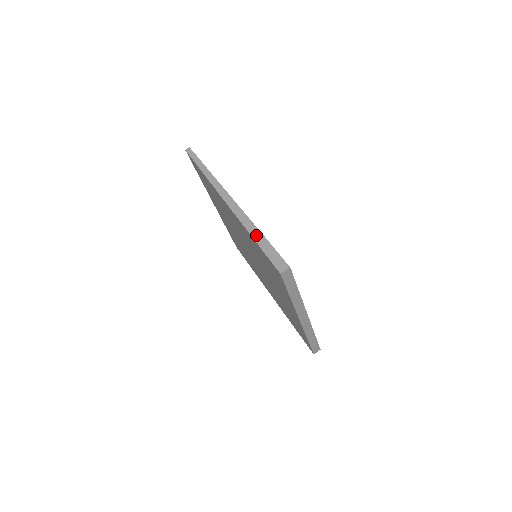
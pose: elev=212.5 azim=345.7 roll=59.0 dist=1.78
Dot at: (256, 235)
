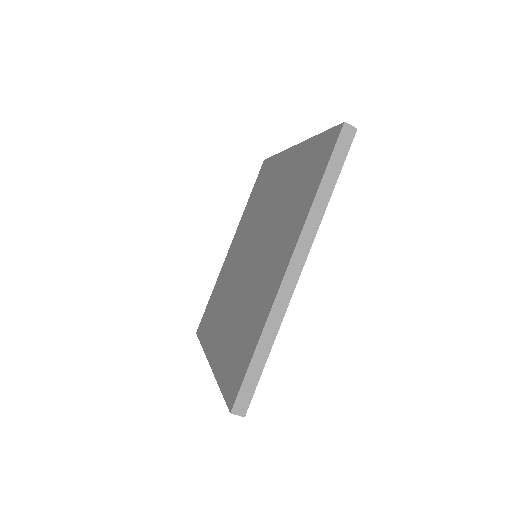
Dot at: occluded
